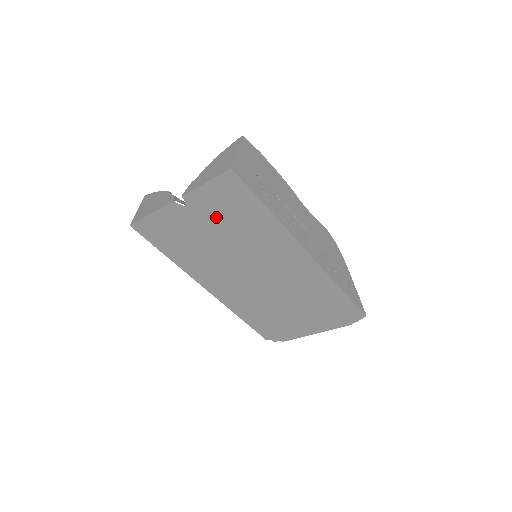
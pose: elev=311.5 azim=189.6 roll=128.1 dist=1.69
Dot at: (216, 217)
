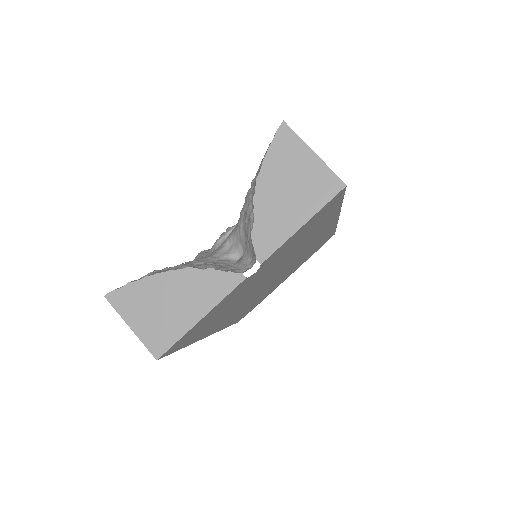
Dot at: (282, 255)
